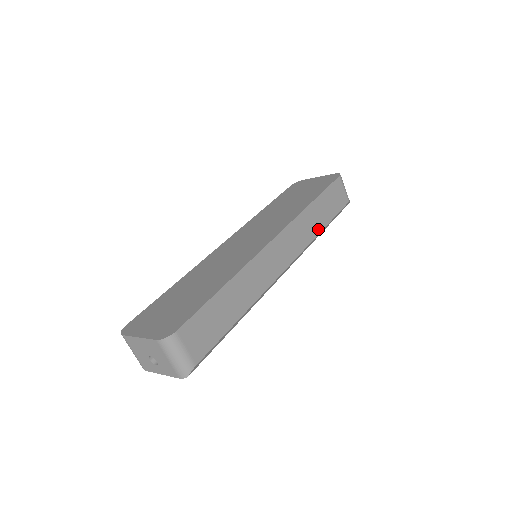
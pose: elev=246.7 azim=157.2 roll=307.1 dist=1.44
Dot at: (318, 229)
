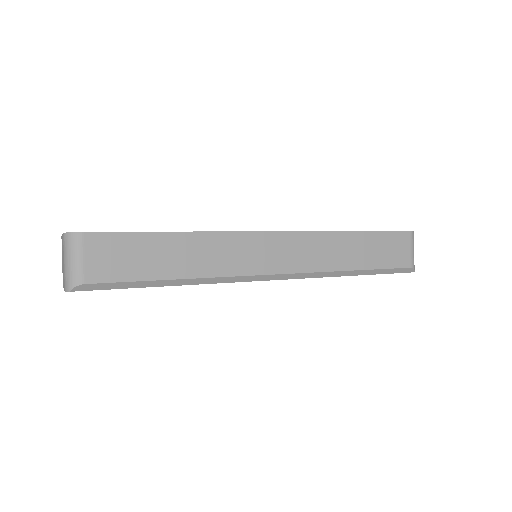
Dot at: (345, 265)
